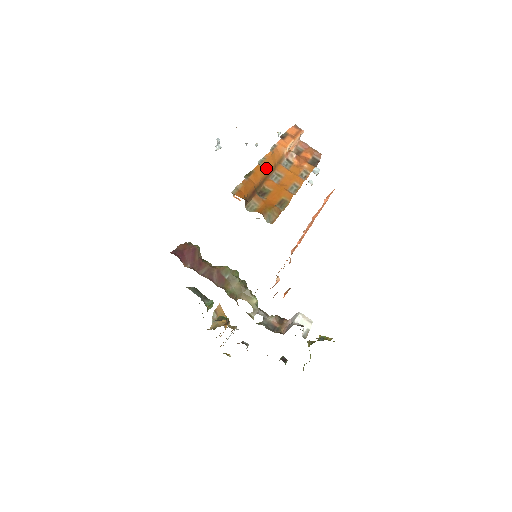
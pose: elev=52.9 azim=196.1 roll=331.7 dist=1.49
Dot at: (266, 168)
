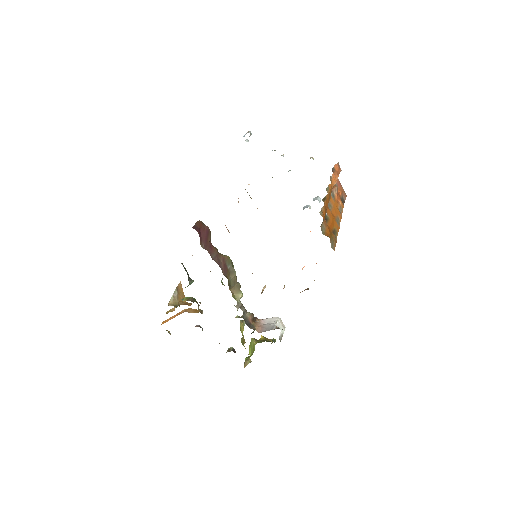
Dot at: (329, 197)
